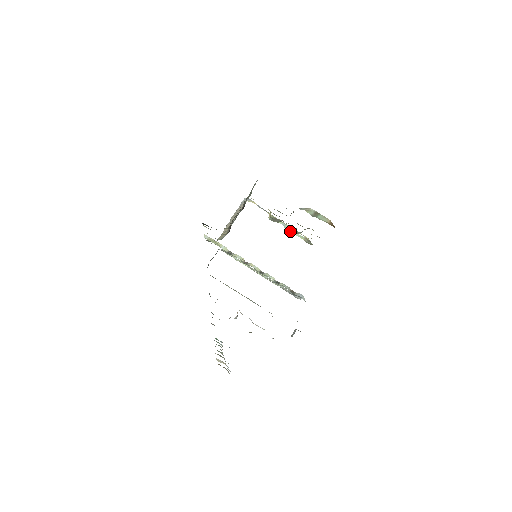
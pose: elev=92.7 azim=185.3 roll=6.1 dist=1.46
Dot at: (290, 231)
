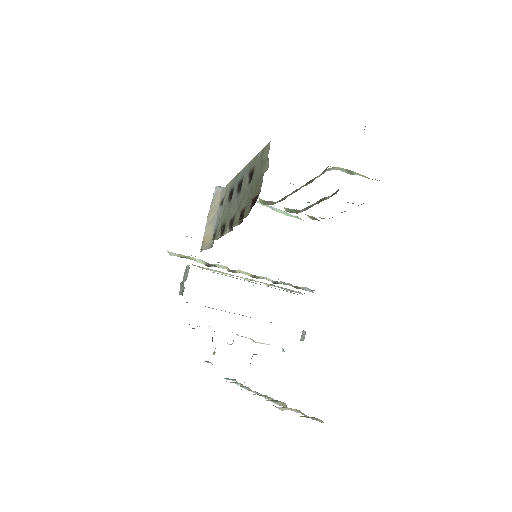
Dot at: (289, 211)
